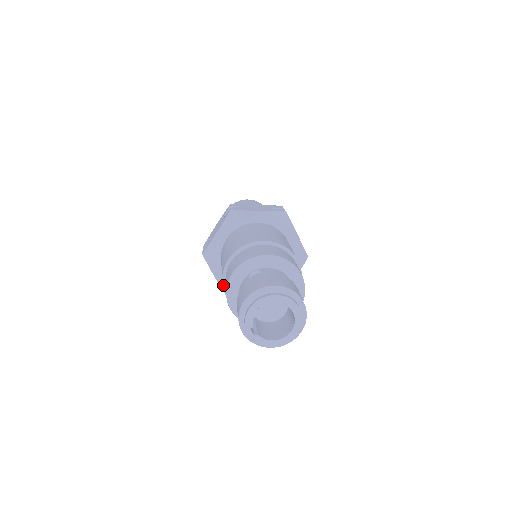
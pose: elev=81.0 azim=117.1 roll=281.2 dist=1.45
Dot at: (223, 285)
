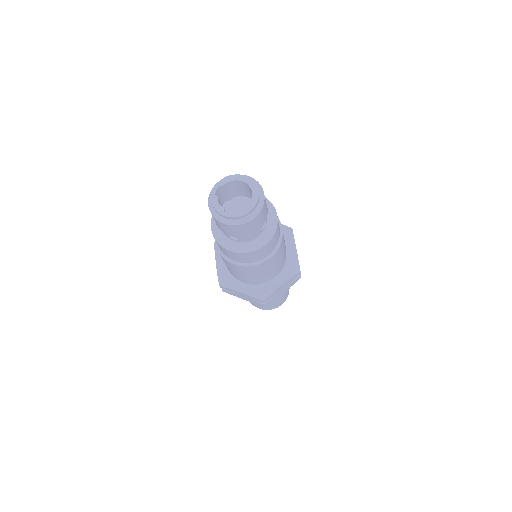
Dot at: (225, 259)
